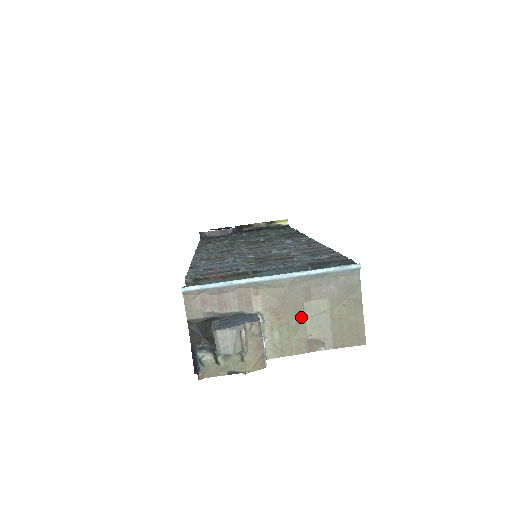
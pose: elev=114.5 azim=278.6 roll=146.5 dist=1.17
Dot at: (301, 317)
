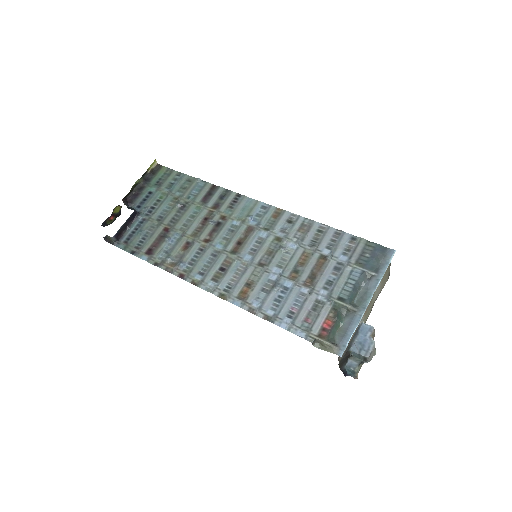
Dot at: (372, 299)
